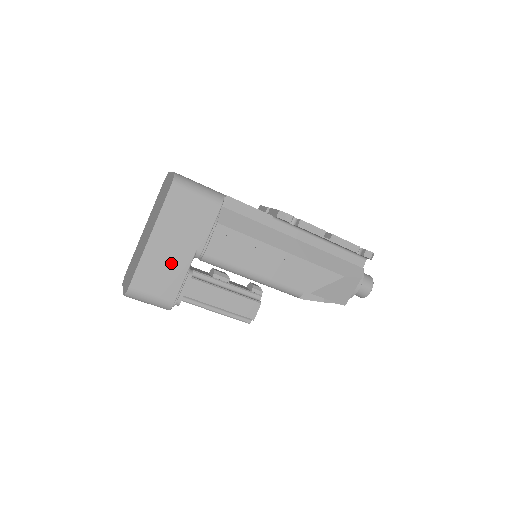
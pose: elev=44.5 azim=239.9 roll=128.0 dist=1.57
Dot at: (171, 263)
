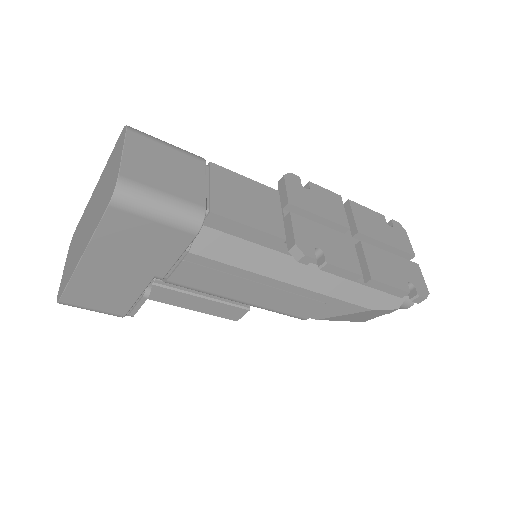
Dot at: (117, 285)
